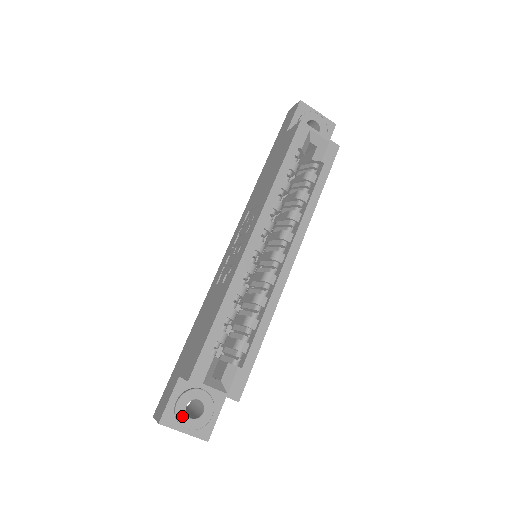
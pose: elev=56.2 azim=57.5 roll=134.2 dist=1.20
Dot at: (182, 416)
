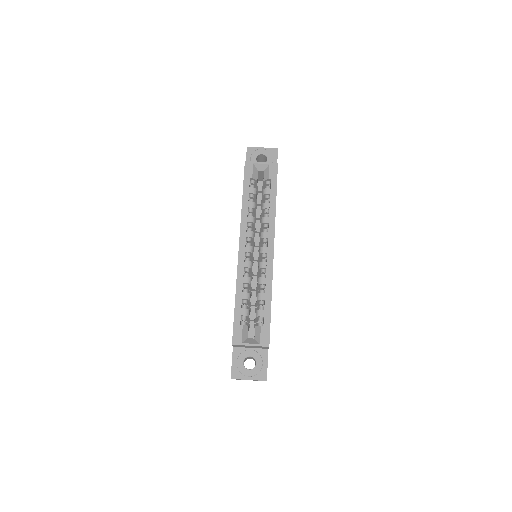
Dot at: (243, 370)
